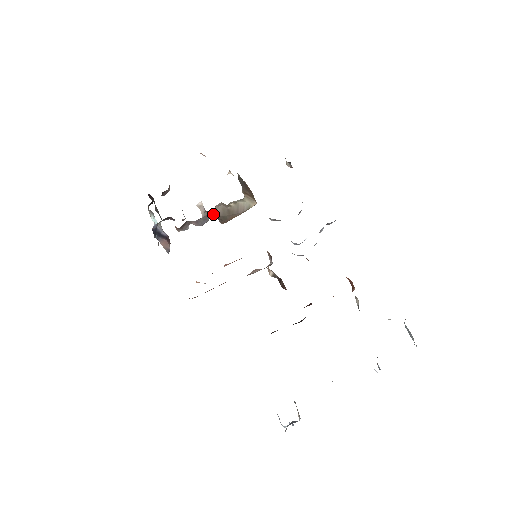
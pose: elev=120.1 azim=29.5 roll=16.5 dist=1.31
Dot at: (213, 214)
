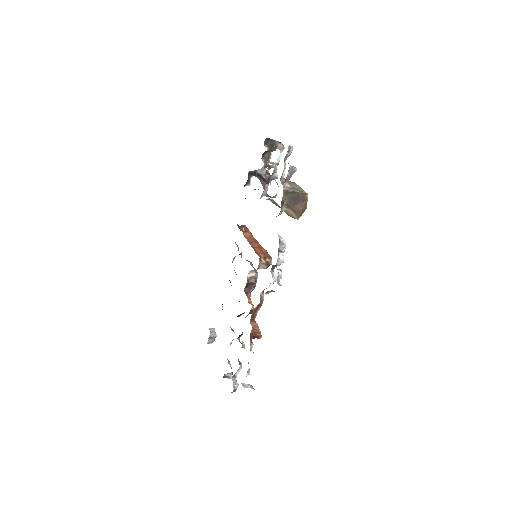
Dot at: occluded
